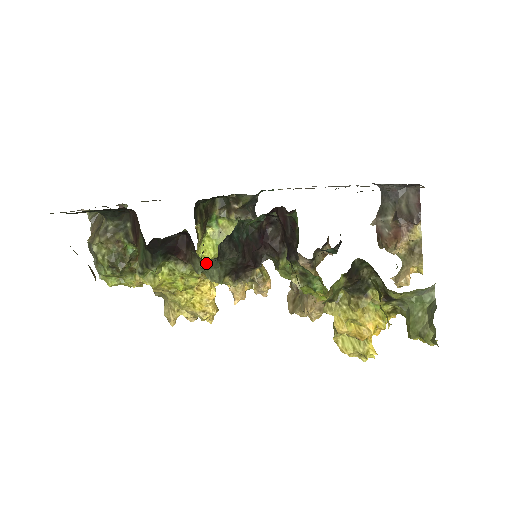
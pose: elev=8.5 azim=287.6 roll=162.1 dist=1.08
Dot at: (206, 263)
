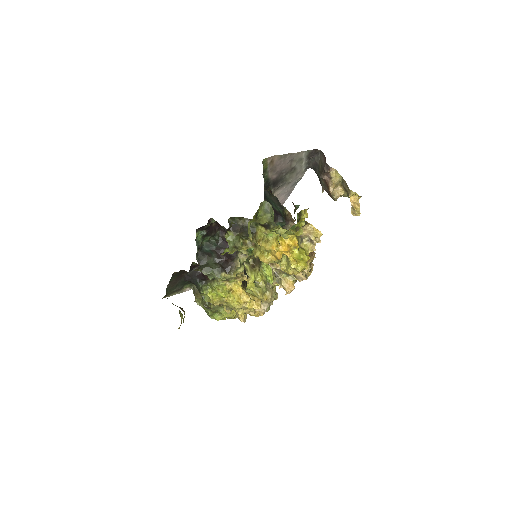
Dot at: (203, 271)
